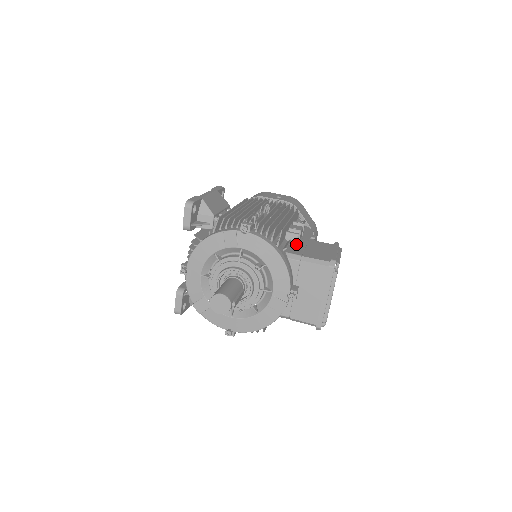
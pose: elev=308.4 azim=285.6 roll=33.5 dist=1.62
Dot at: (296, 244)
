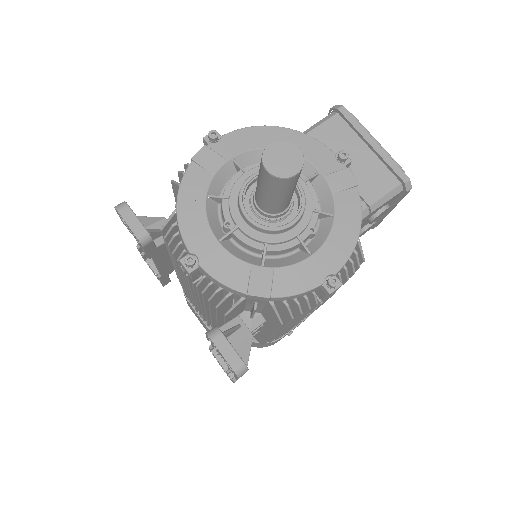
Dot at: occluded
